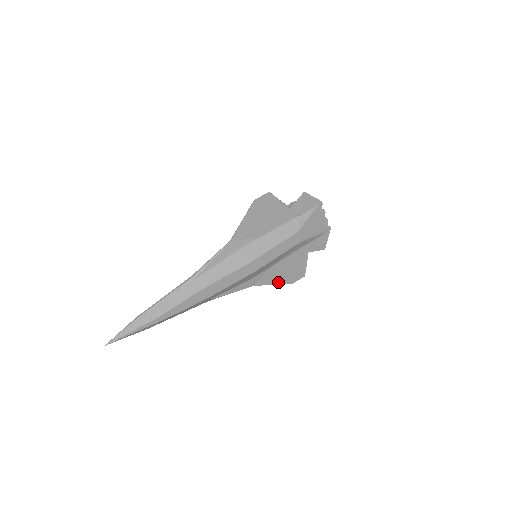
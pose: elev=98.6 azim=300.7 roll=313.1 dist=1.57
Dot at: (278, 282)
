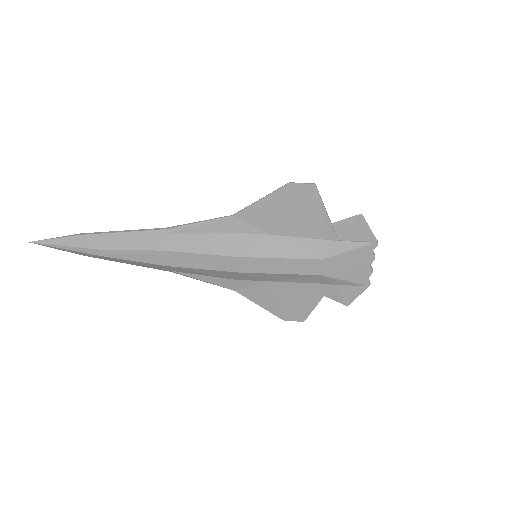
Dot at: (267, 306)
